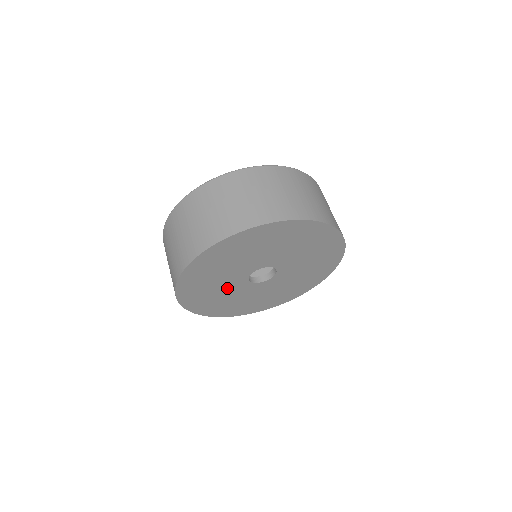
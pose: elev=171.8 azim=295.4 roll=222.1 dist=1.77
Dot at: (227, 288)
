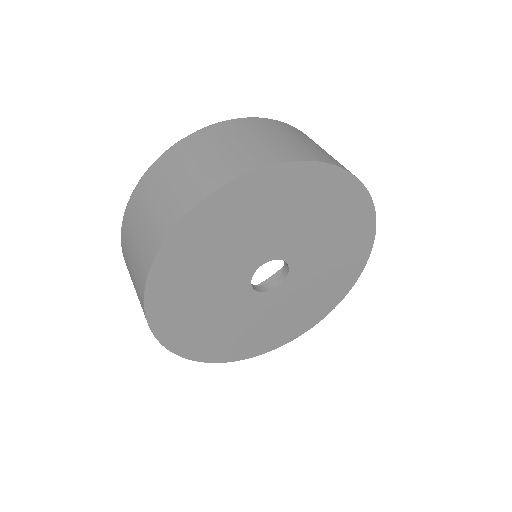
Dot at: (220, 299)
